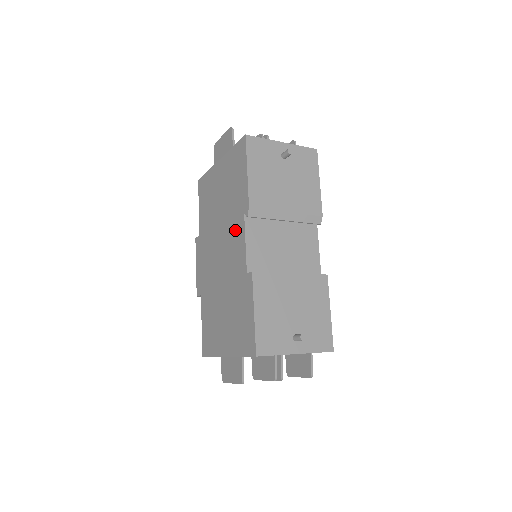
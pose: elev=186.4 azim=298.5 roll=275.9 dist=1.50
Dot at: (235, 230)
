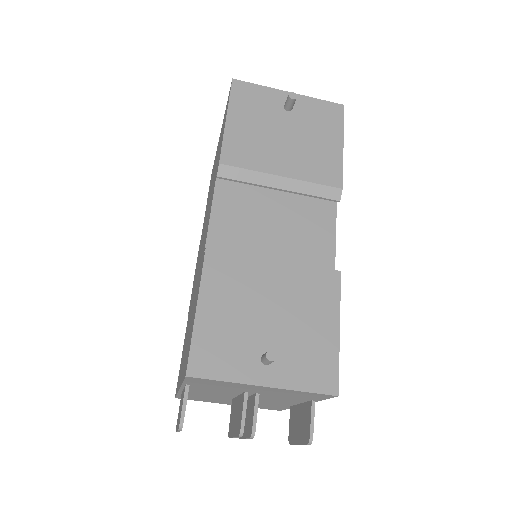
Dot at: (210, 204)
